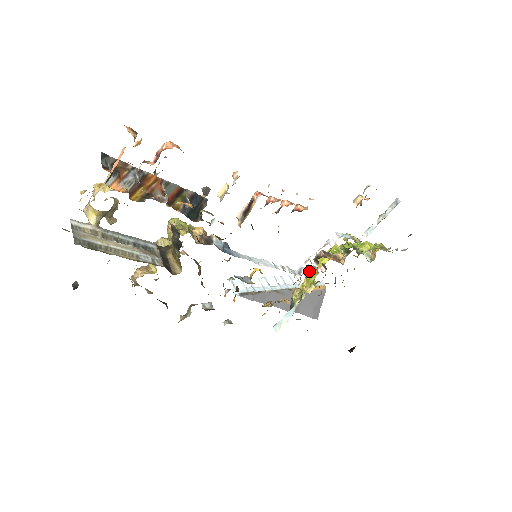
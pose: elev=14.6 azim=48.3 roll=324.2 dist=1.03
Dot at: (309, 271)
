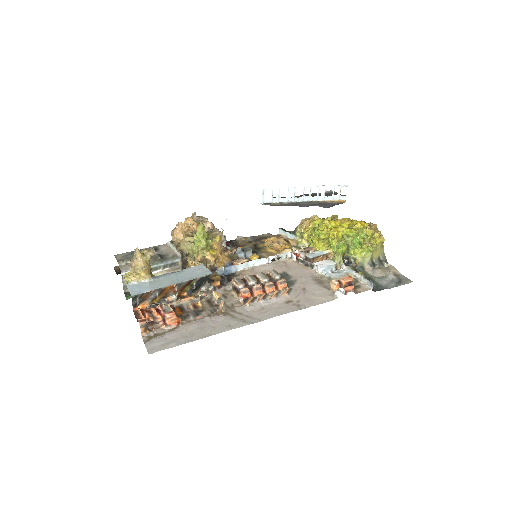
Dot at: (310, 237)
